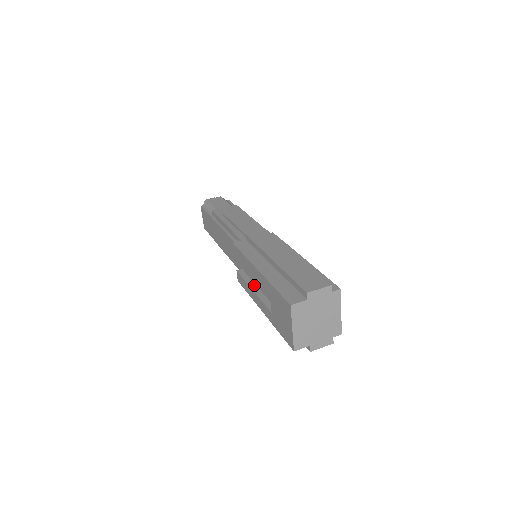
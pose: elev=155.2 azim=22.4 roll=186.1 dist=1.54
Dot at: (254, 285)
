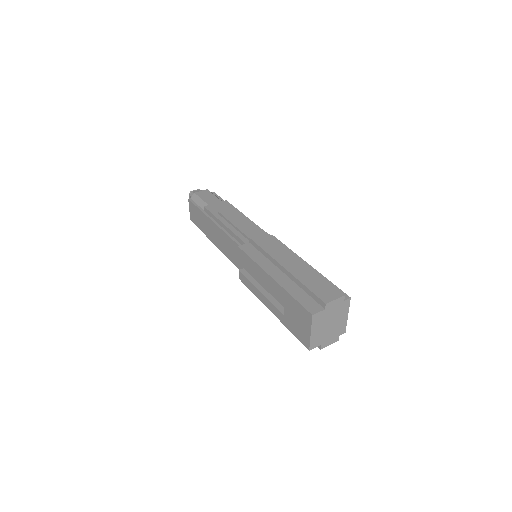
Dot at: (260, 286)
